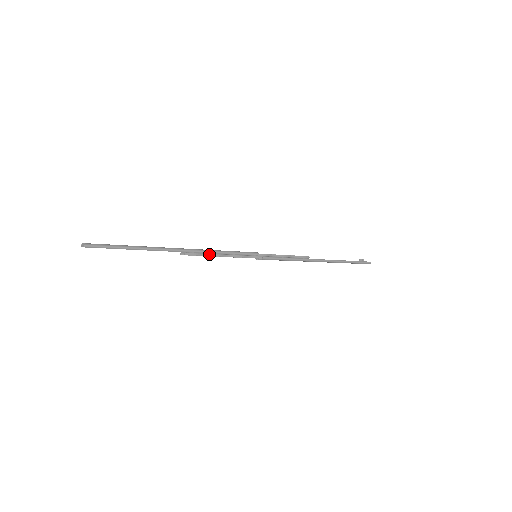
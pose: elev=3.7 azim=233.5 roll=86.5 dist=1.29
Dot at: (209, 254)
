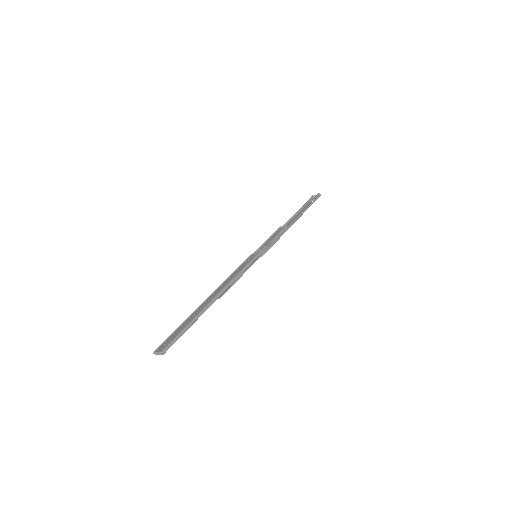
Dot at: (232, 284)
